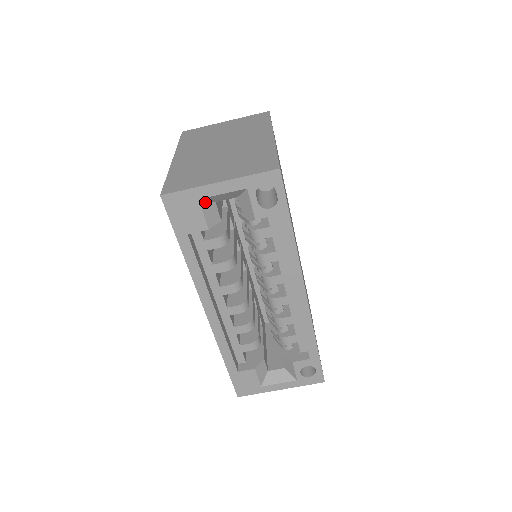
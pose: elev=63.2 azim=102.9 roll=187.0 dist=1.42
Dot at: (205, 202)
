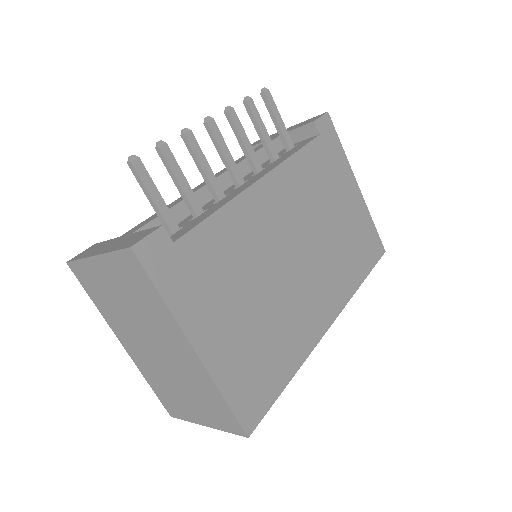
Dot at: occluded
